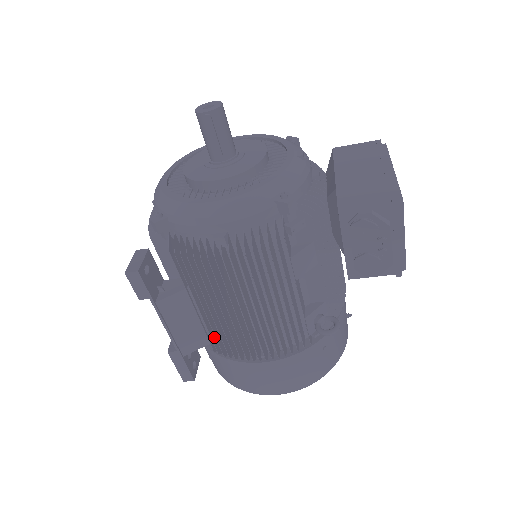
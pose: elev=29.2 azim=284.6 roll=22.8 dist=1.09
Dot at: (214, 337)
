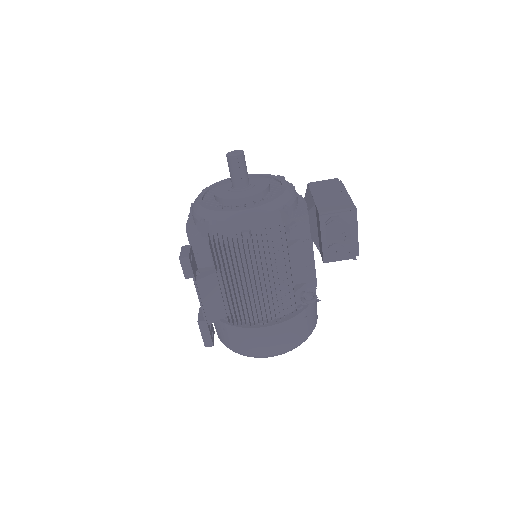
Dot at: (230, 311)
